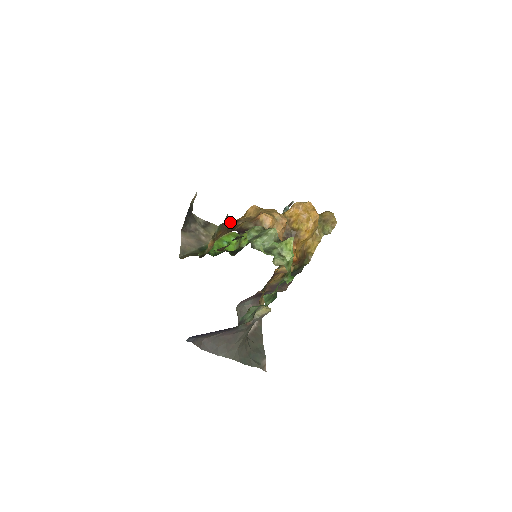
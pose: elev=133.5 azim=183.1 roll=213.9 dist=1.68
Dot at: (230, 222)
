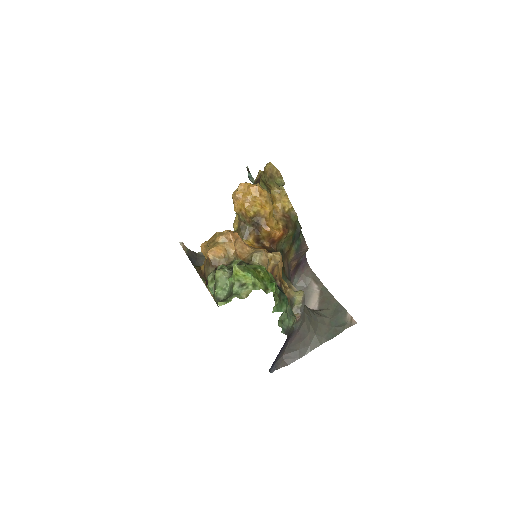
Dot at: (202, 272)
